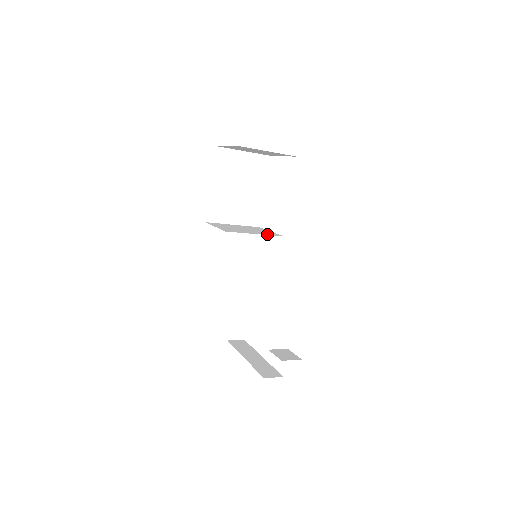
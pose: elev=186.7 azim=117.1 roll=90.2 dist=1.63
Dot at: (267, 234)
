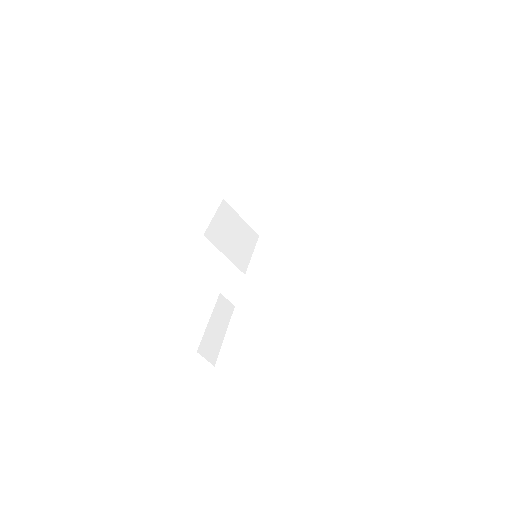
Dot at: occluded
